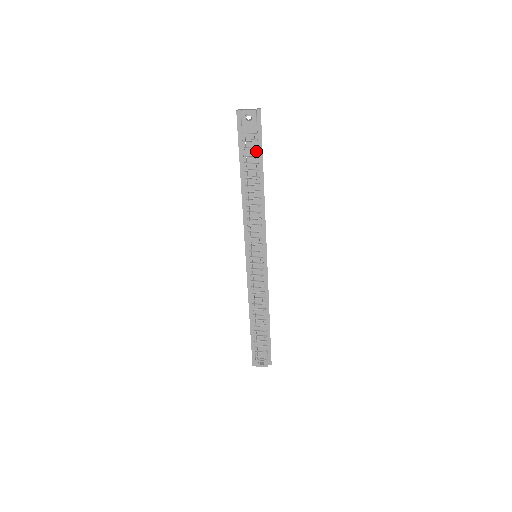
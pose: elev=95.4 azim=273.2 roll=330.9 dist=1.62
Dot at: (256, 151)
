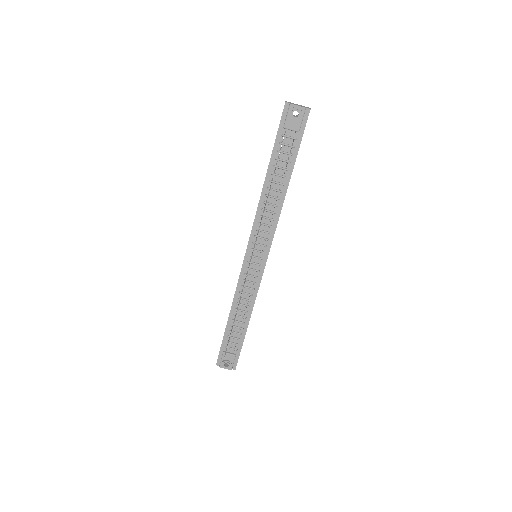
Dot at: (292, 150)
